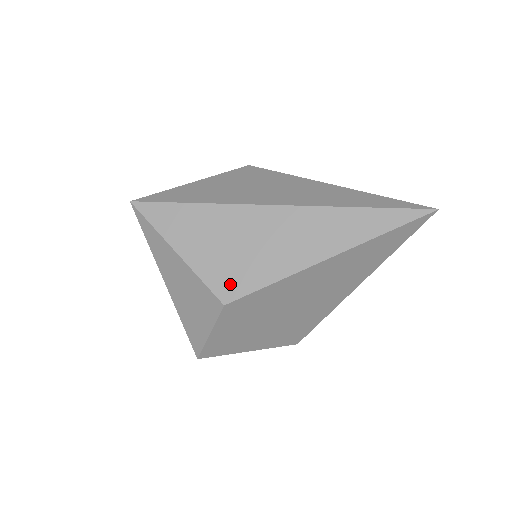
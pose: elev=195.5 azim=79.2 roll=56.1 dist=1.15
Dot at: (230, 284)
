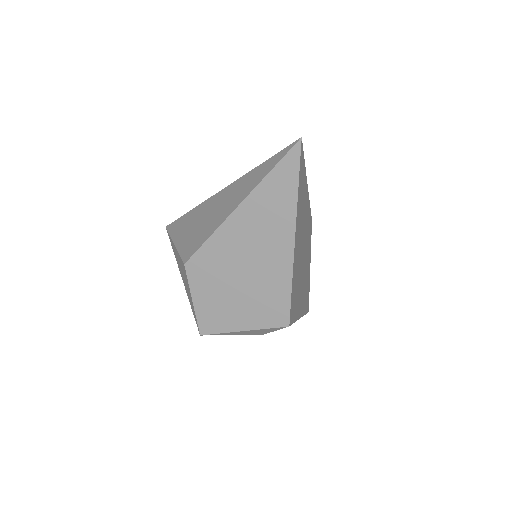
Dot at: (190, 249)
